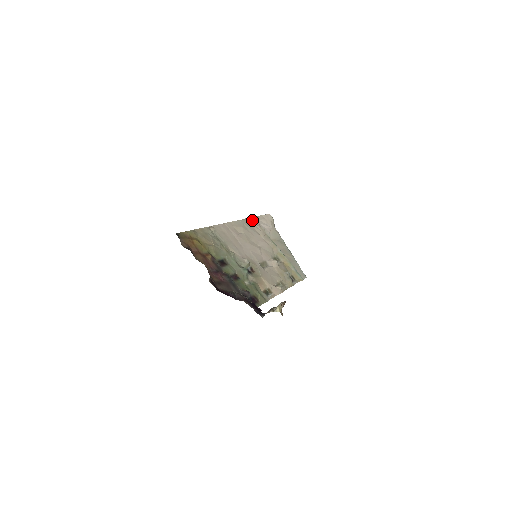
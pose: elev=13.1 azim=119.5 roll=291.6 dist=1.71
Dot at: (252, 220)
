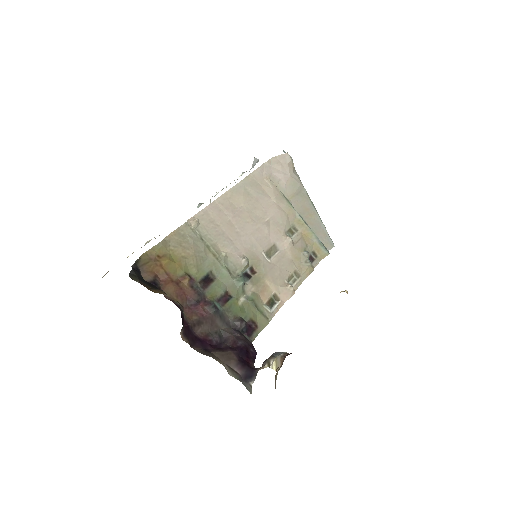
Dot at: (260, 172)
